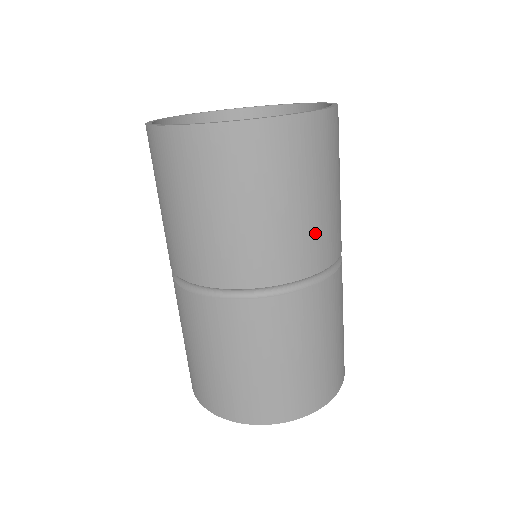
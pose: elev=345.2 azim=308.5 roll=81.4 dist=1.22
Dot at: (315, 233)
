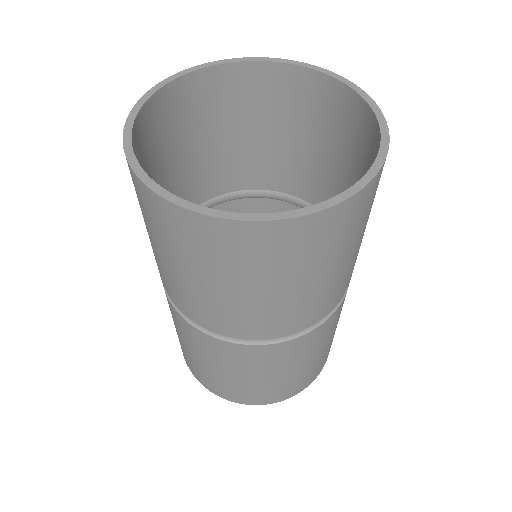
Dot at: (353, 265)
